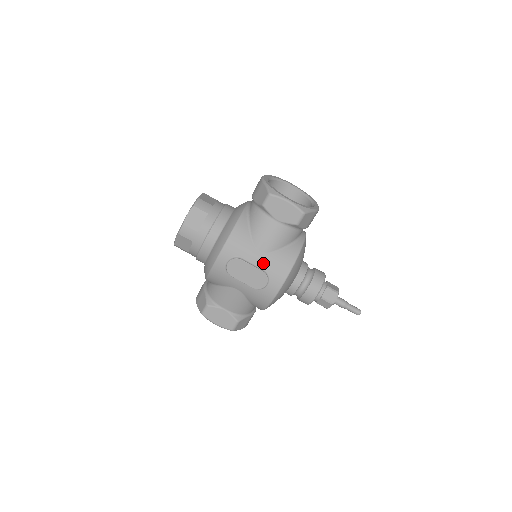
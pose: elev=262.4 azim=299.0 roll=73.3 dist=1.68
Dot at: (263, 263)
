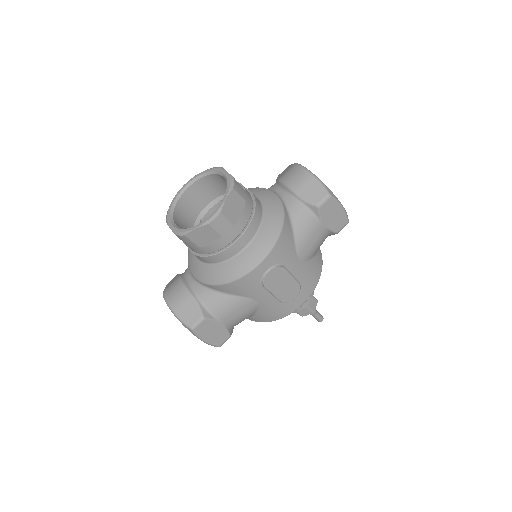
Dot at: (300, 273)
